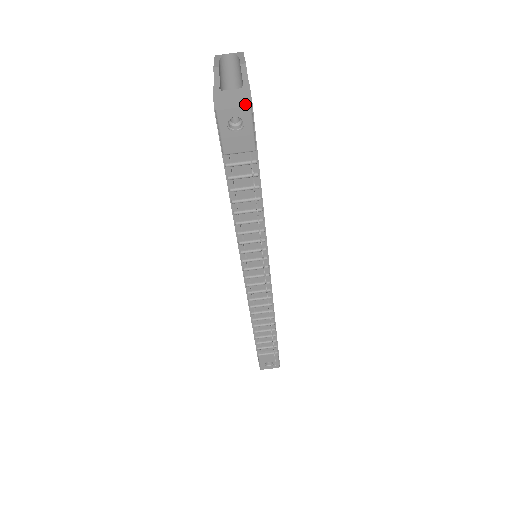
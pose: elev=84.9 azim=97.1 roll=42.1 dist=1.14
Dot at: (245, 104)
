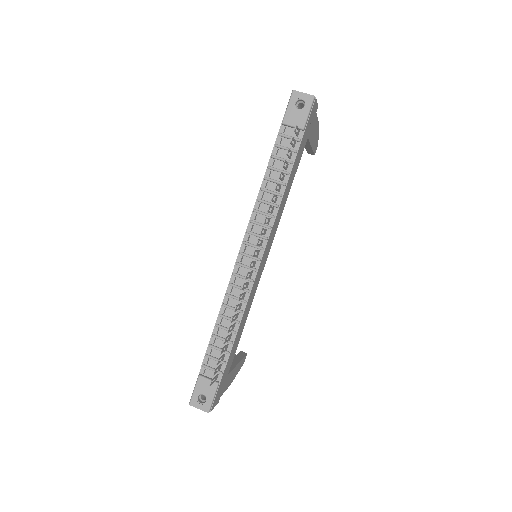
Dot at: (312, 96)
